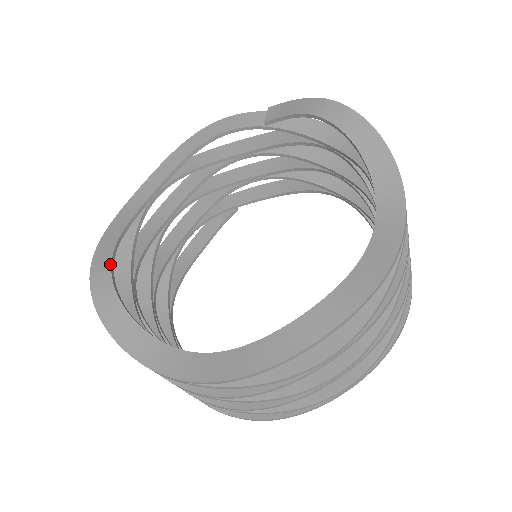
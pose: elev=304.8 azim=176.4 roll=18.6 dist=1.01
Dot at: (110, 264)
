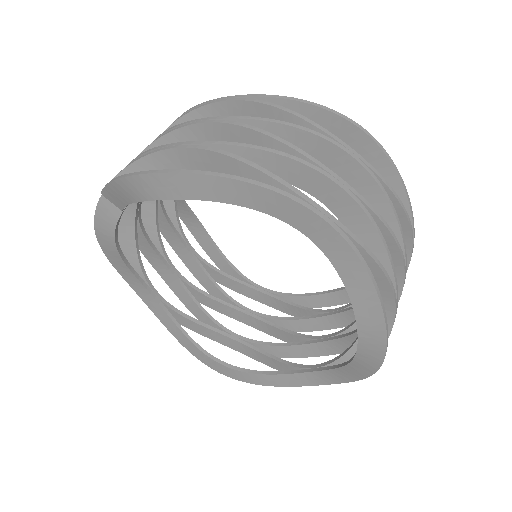
Dot at: (214, 361)
